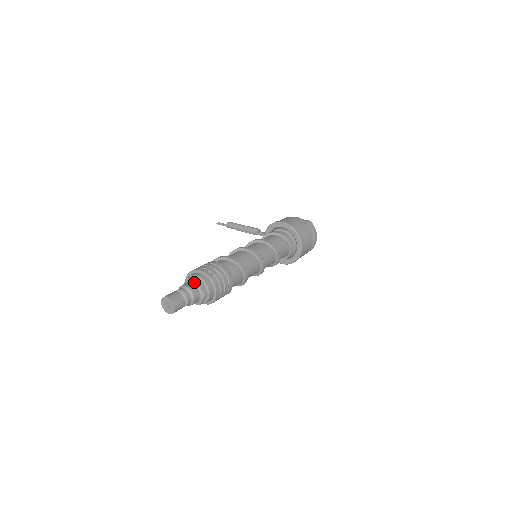
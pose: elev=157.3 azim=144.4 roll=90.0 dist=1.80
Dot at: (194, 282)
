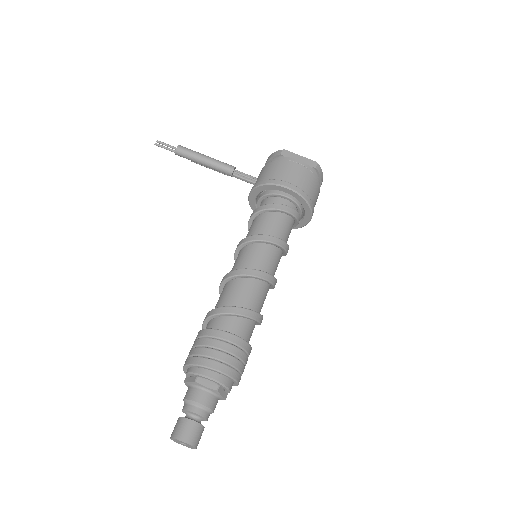
Dot at: (209, 390)
